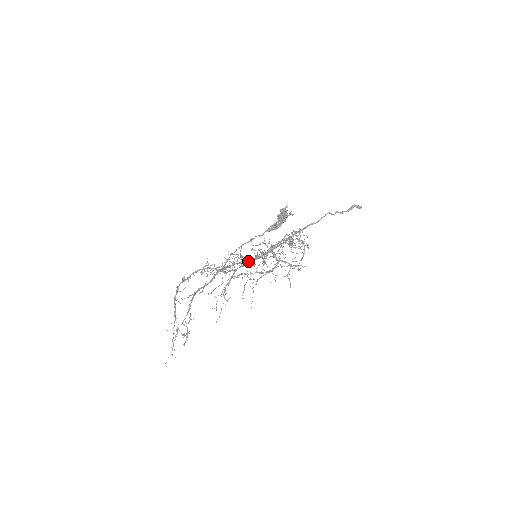
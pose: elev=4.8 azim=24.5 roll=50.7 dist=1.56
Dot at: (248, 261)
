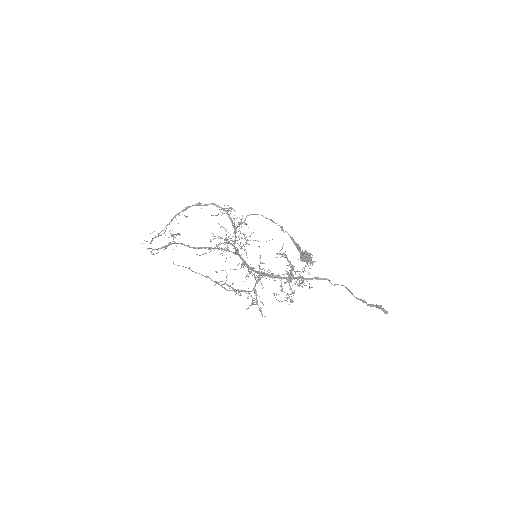
Dot at: (240, 258)
